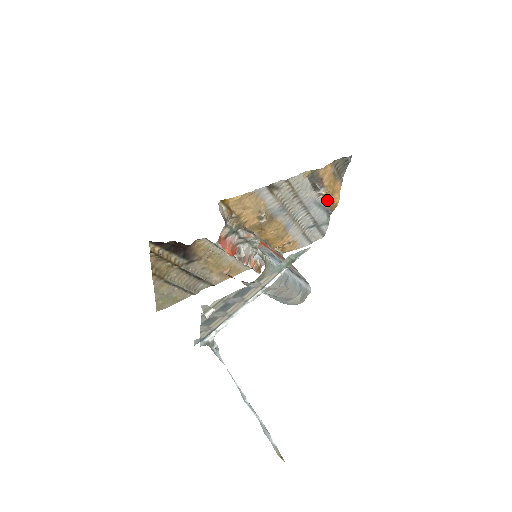
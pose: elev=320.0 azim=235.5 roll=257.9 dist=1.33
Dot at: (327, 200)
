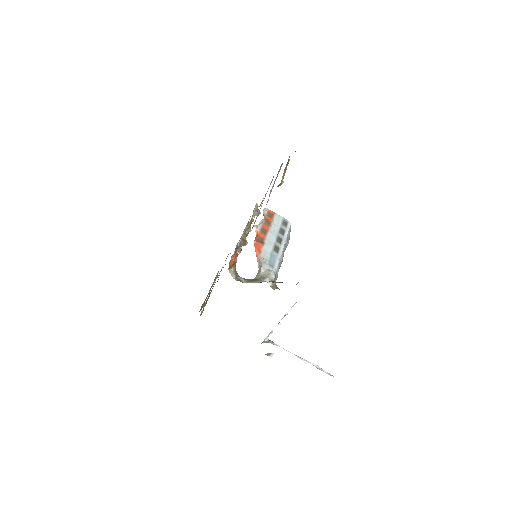
Dot at: occluded
